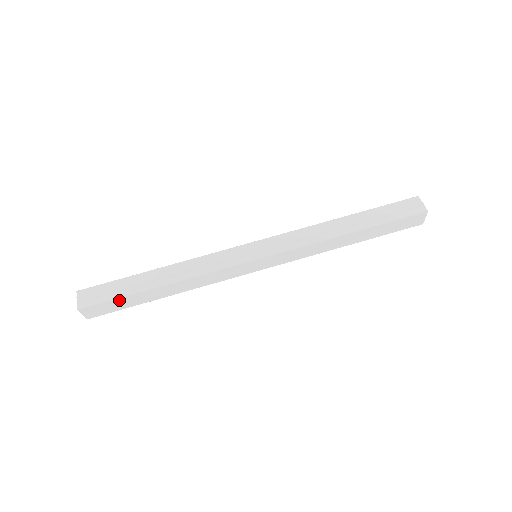
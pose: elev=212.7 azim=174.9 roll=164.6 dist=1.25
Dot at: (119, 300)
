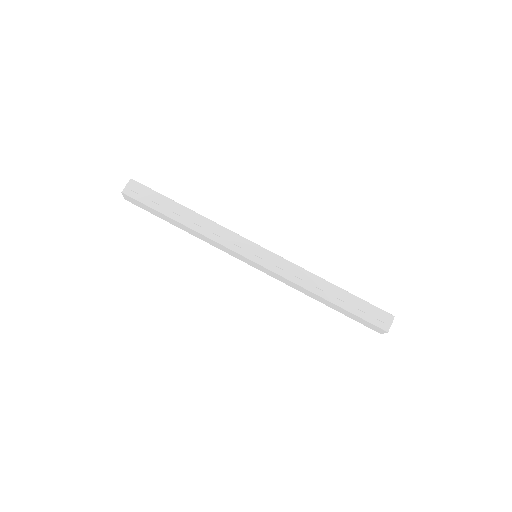
Dot at: (150, 208)
